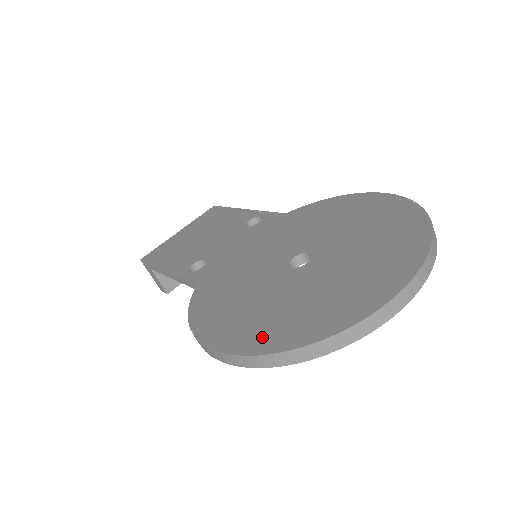
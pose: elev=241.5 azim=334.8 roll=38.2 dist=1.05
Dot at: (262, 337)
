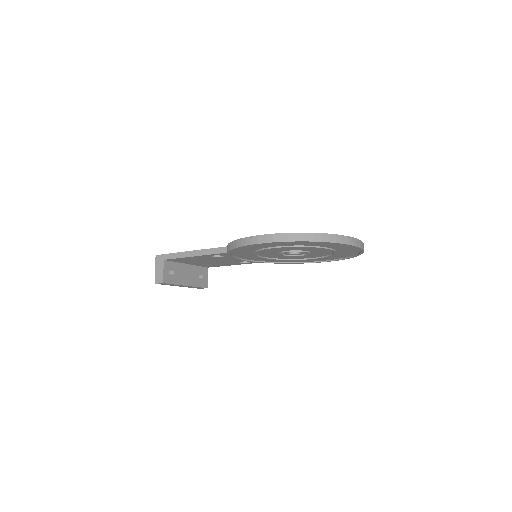
Dot at: occluded
